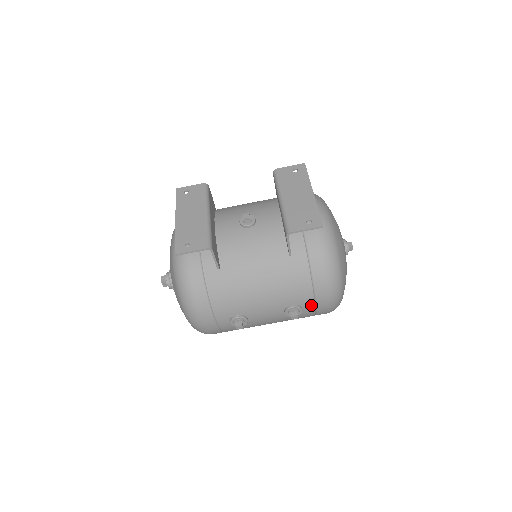
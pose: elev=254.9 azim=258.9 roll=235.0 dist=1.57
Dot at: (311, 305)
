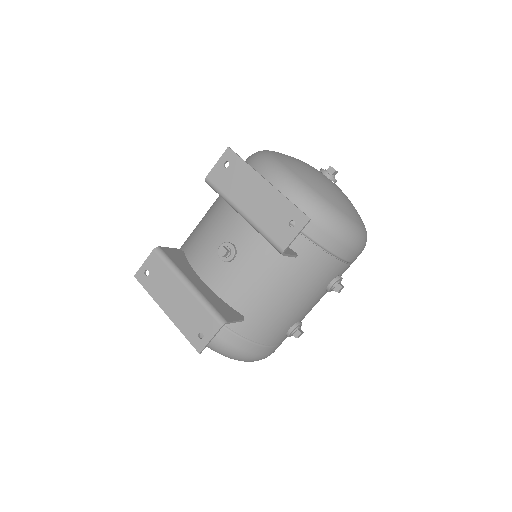
Dot at: (346, 267)
